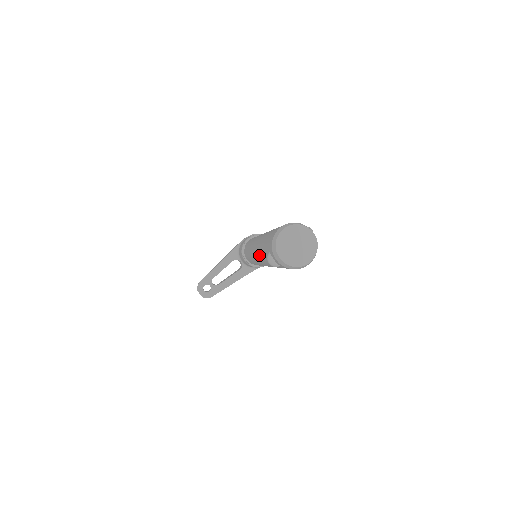
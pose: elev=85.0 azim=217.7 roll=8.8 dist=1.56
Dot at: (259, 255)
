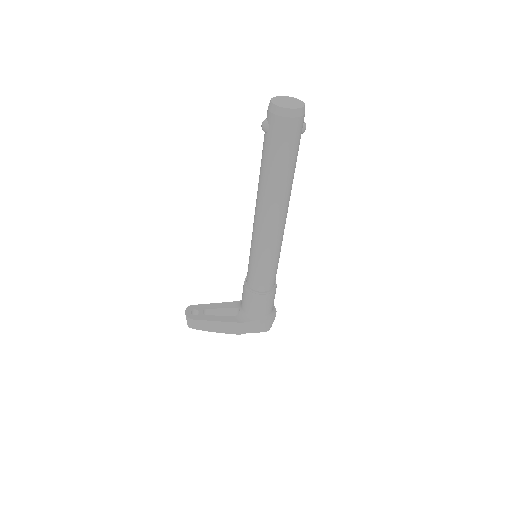
Dot at: (258, 183)
